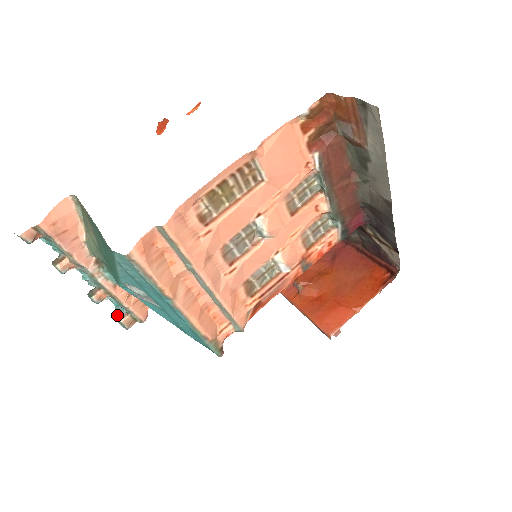
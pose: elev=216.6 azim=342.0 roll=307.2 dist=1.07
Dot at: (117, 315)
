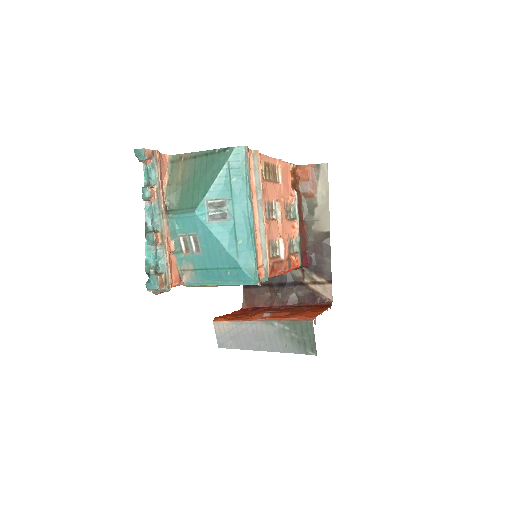
Dot at: (155, 270)
